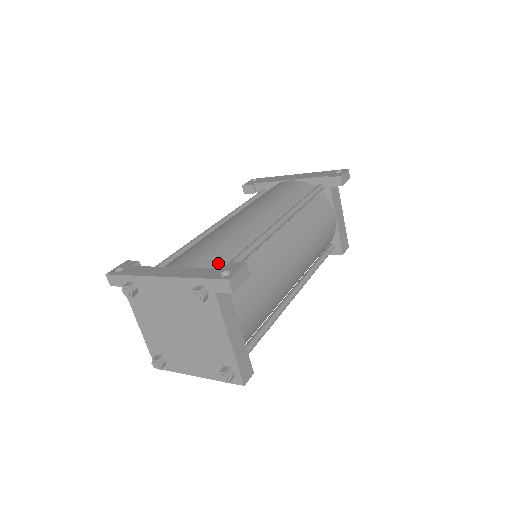
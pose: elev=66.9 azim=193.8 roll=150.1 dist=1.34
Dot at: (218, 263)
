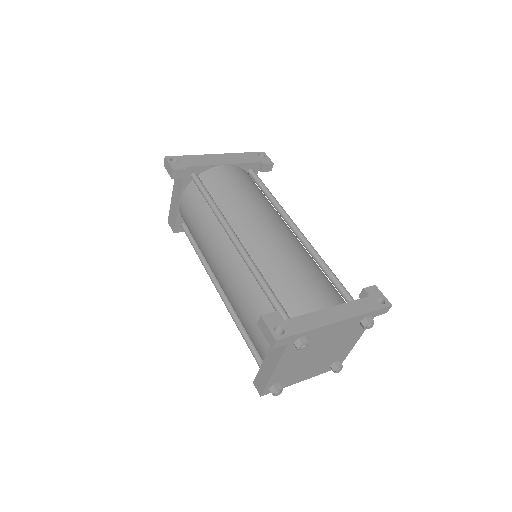
Dot at: (333, 288)
